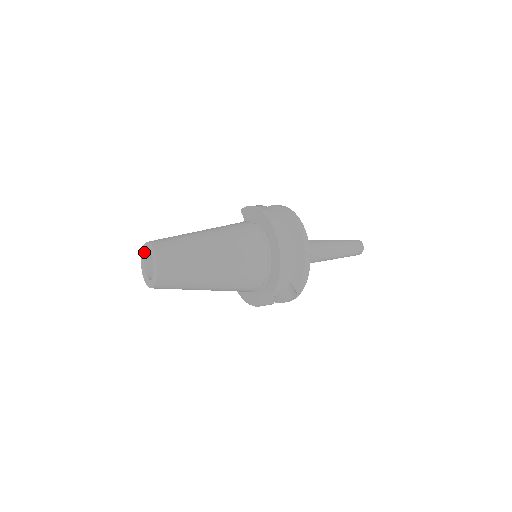
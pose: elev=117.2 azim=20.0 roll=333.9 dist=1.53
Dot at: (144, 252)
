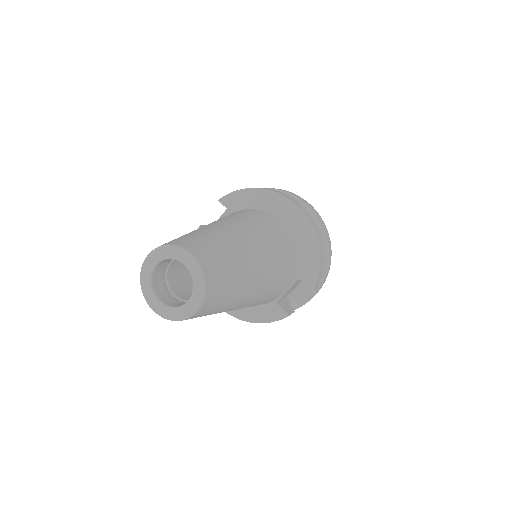
Dot at: (153, 265)
